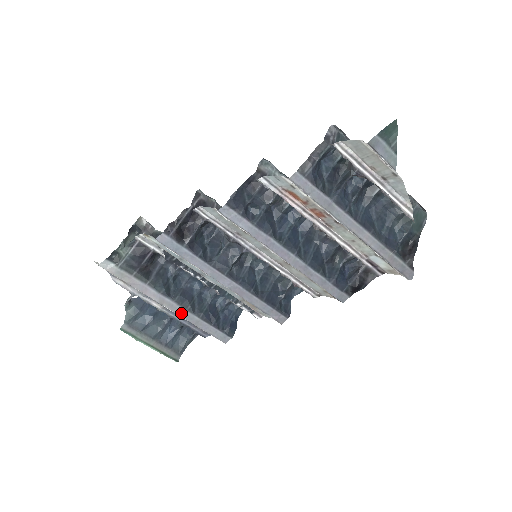
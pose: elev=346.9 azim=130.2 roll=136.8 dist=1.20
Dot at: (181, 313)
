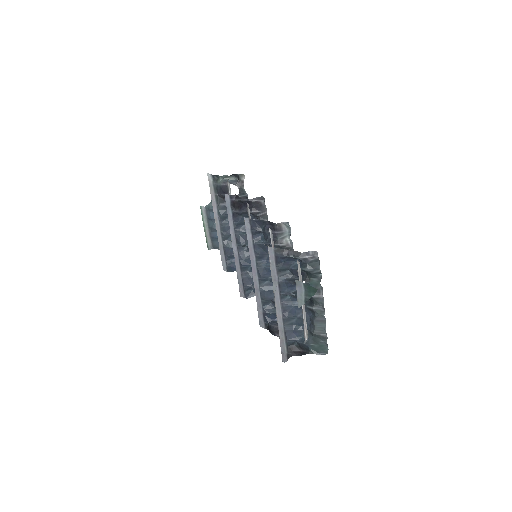
Dot at: (218, 234)
